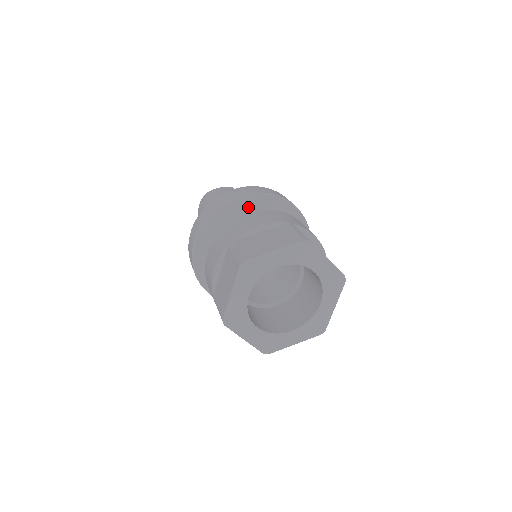
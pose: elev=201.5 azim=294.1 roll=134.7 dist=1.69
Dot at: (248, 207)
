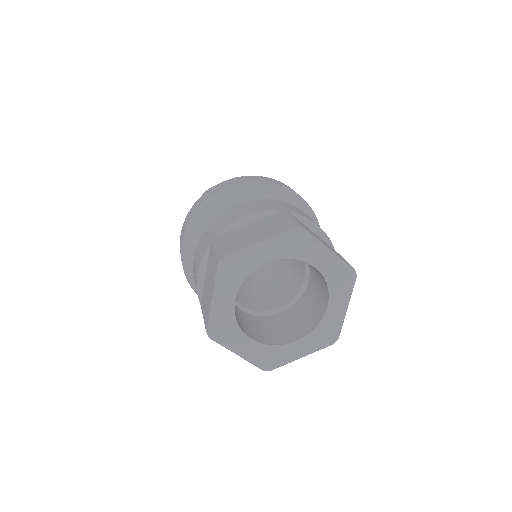
Dot at: (241, 199)
